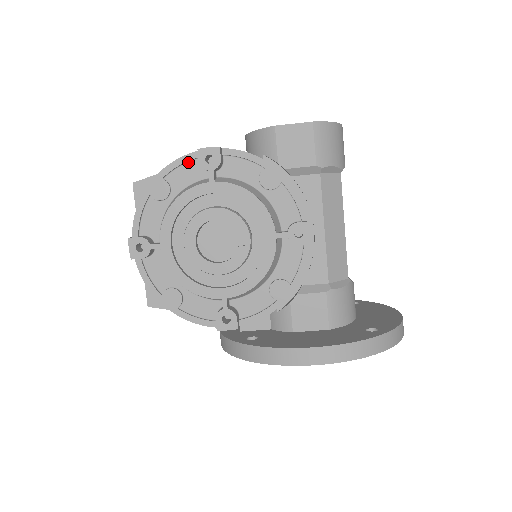
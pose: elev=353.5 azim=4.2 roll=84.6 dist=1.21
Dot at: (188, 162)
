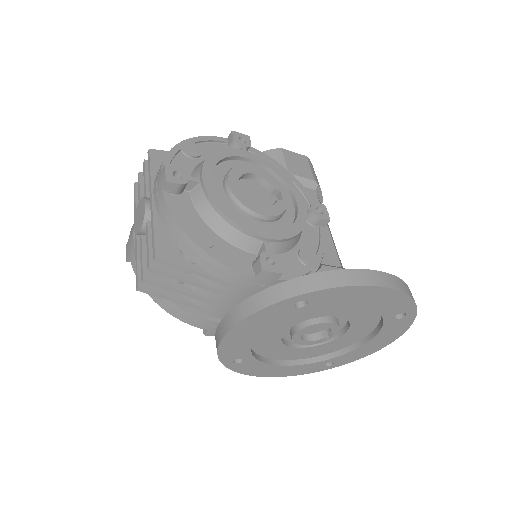
Dot at: (216, 143)
